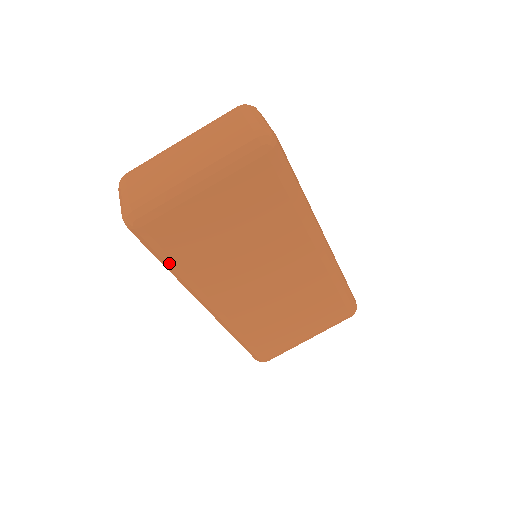
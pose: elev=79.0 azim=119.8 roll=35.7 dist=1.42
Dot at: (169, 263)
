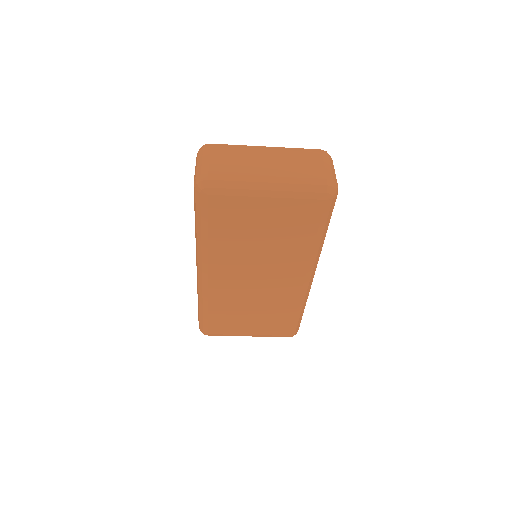
Dot at: (203, 229)
